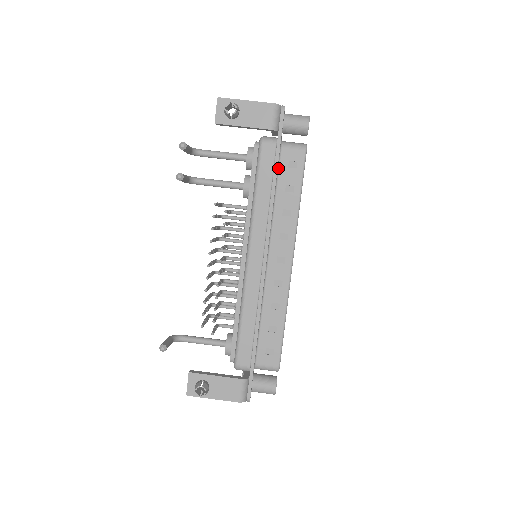
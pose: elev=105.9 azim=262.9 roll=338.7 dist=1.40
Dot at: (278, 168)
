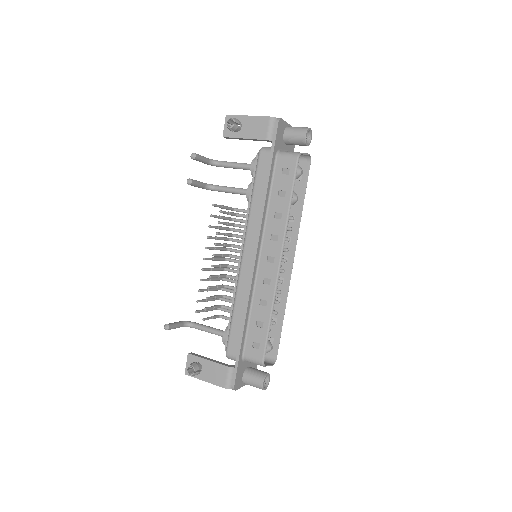
Dot at: (273, 175)
